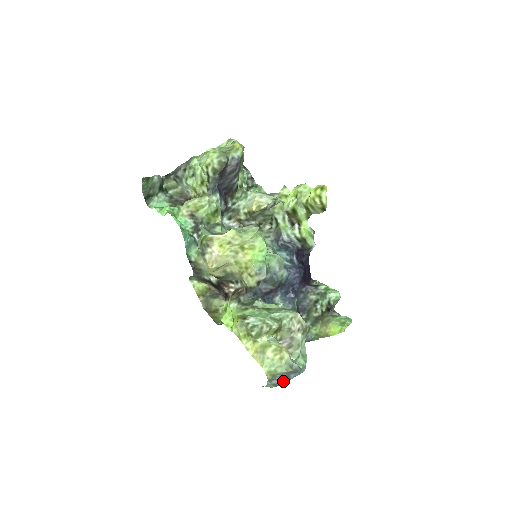
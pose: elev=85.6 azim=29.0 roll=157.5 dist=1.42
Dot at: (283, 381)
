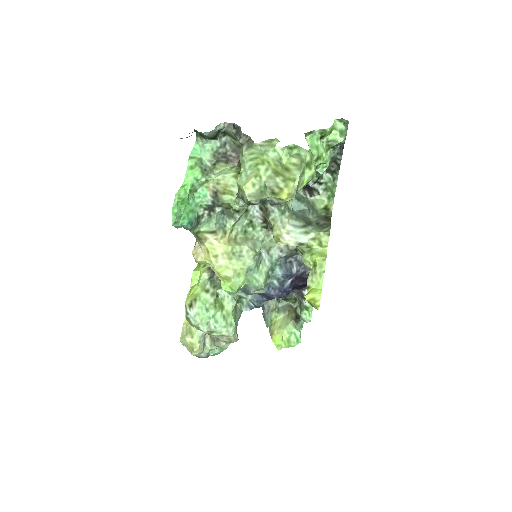
Dot at: occluded
